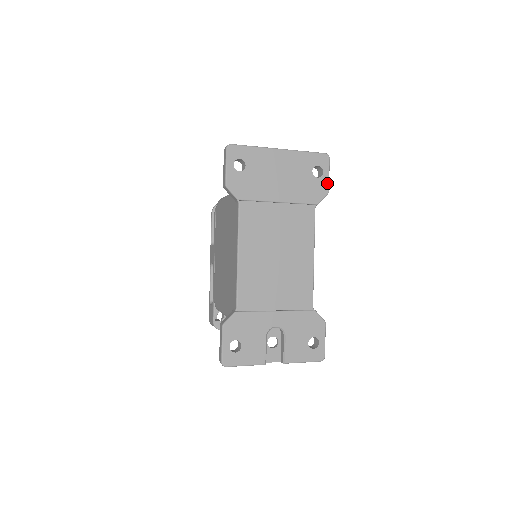
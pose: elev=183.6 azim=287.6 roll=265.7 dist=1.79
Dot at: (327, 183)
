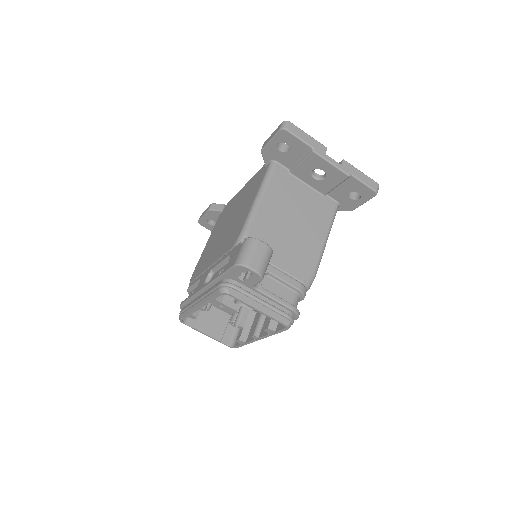
Dot at: occluded
